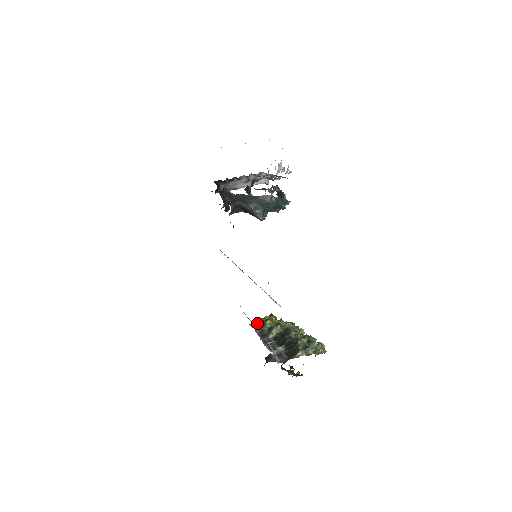
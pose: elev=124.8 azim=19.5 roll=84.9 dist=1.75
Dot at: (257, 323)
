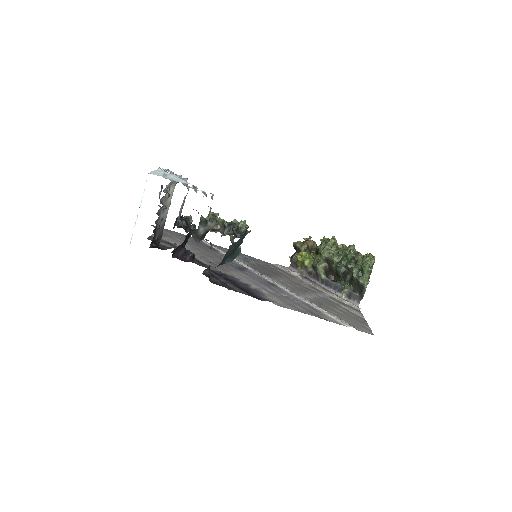
Dot at: (299, 270)
